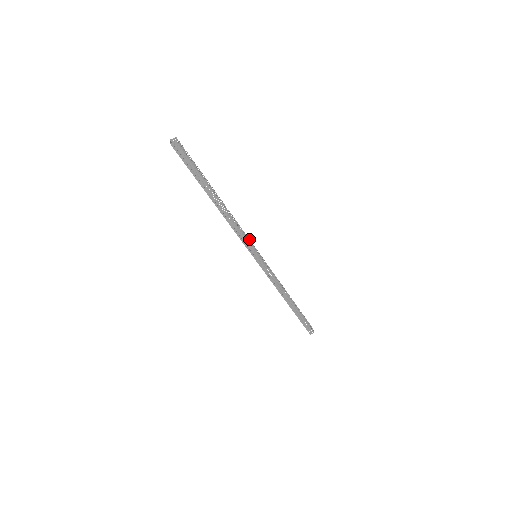
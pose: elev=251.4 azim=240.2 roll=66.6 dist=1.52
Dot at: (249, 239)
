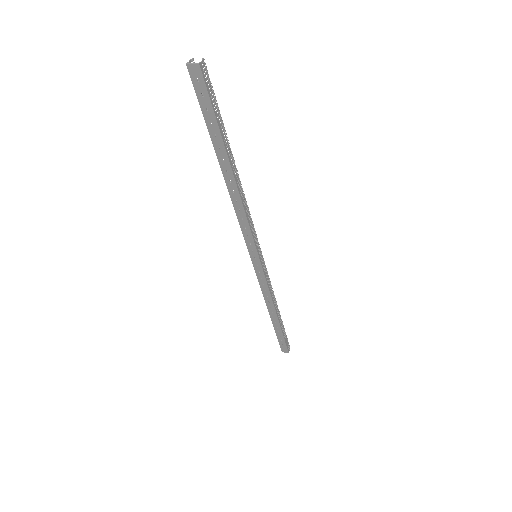
Dot at: occluded
